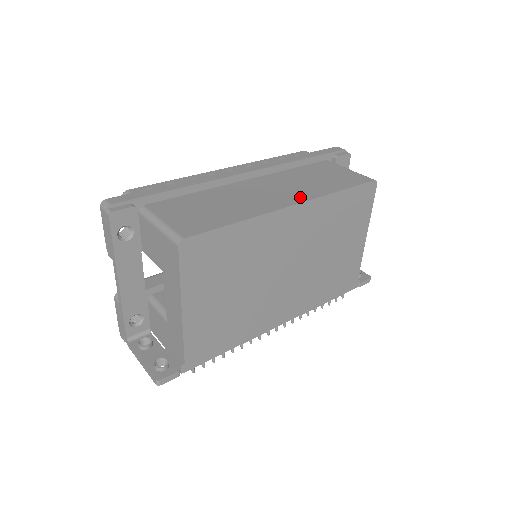
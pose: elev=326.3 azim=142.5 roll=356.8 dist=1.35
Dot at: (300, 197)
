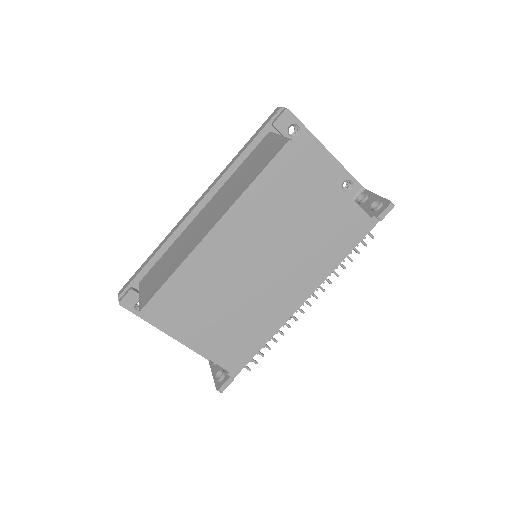
Dot at: (221, 213)
